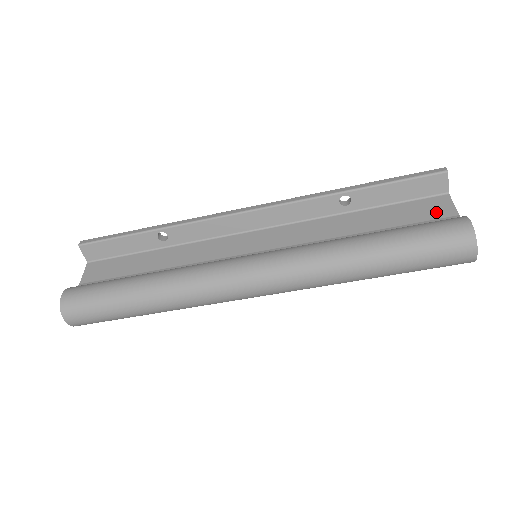
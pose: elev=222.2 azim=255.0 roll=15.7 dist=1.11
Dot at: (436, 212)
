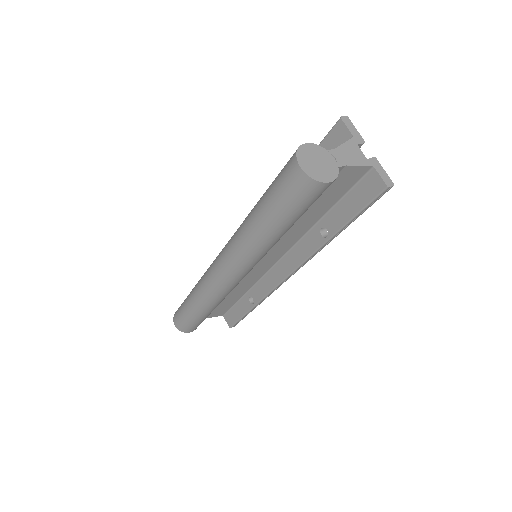
Dot at: occluded
